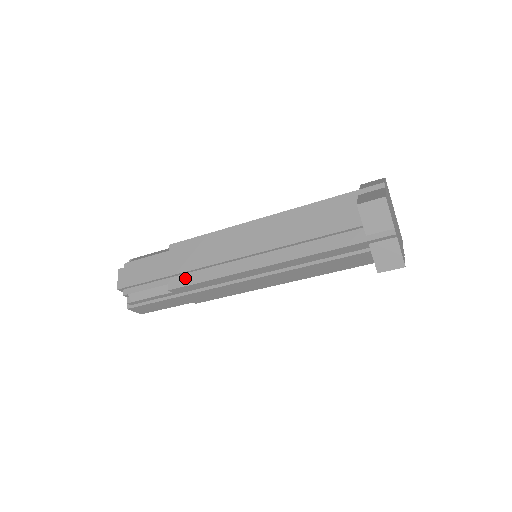
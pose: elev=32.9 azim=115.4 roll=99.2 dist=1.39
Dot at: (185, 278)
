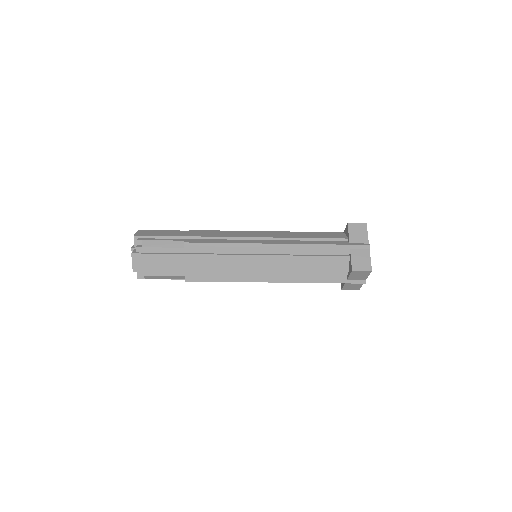
Dot at: (202, 275)
